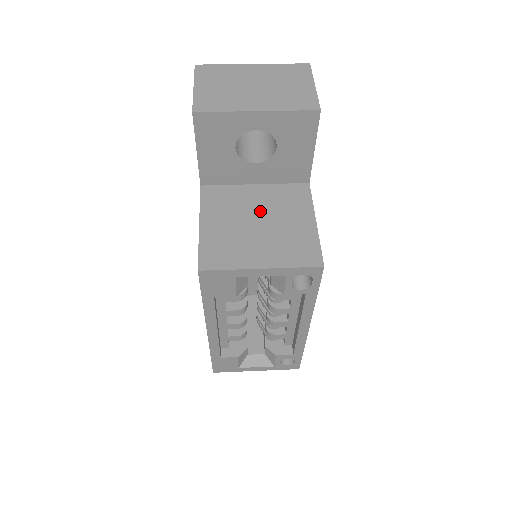
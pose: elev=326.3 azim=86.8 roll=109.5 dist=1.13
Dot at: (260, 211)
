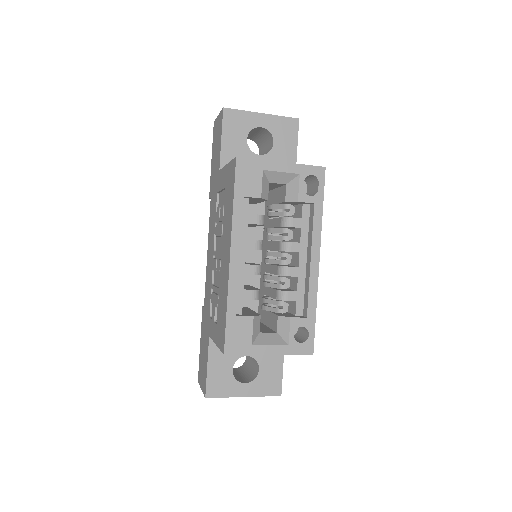
Dot at: occluded
